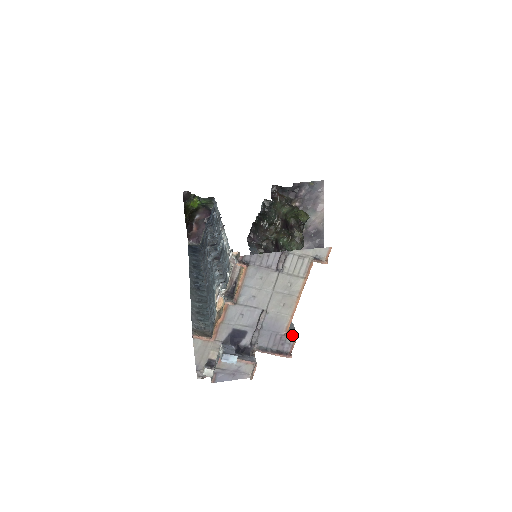
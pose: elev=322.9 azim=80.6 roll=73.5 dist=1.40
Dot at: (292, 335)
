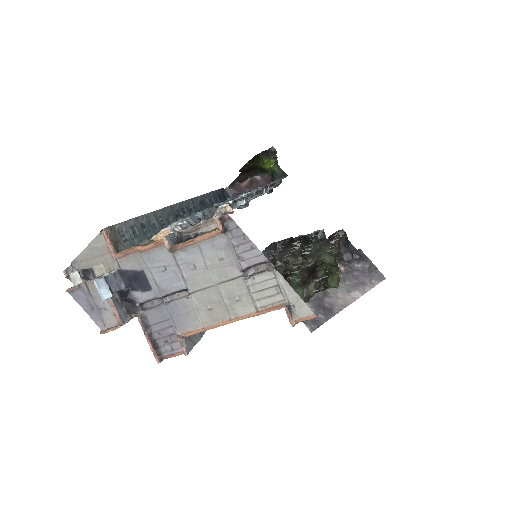
Dot at: (184, 345)
